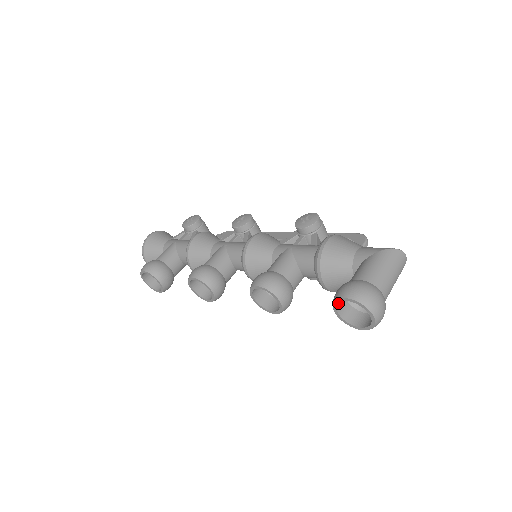
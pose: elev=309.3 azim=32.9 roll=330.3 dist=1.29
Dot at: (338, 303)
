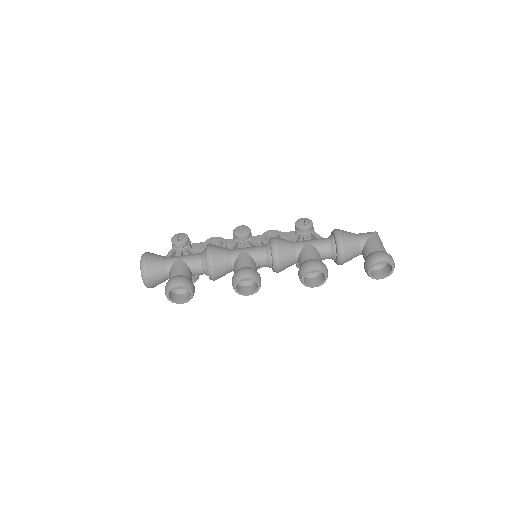
Dot at: (371, 266)
